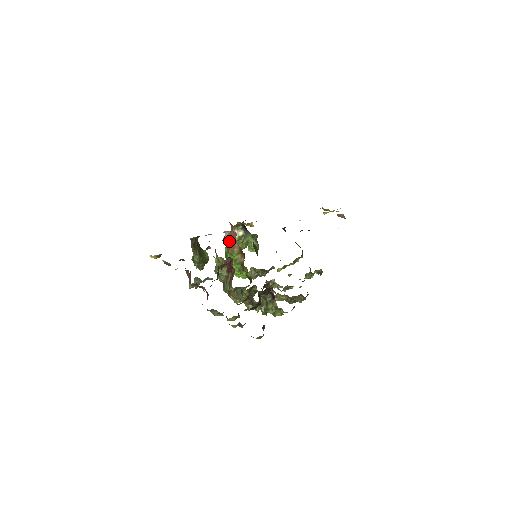
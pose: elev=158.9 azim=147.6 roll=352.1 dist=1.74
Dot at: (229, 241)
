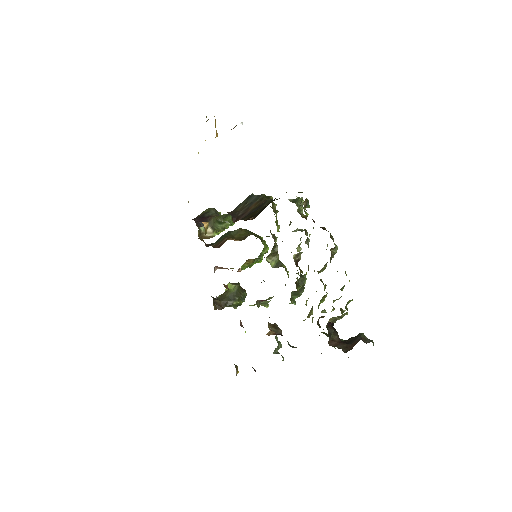
Dot at: occluded
